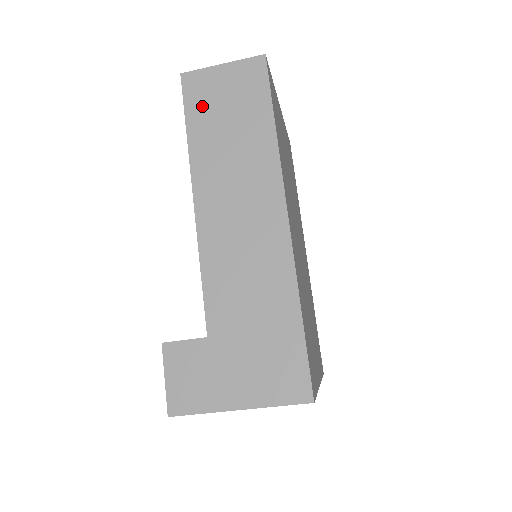
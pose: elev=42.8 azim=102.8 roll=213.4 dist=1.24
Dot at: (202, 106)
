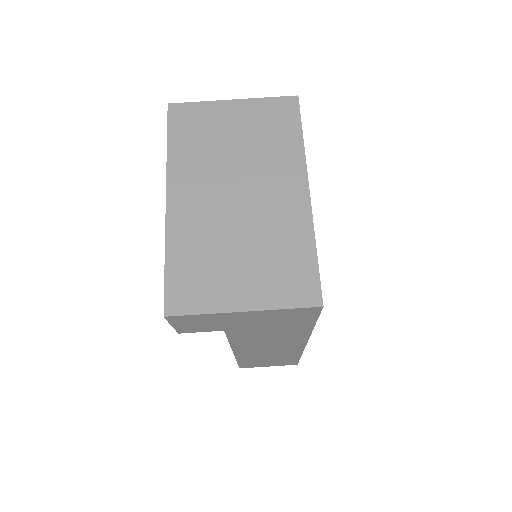
Dot at: occluded
